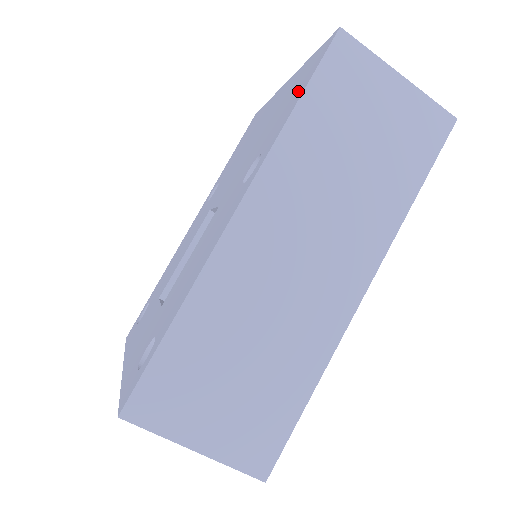
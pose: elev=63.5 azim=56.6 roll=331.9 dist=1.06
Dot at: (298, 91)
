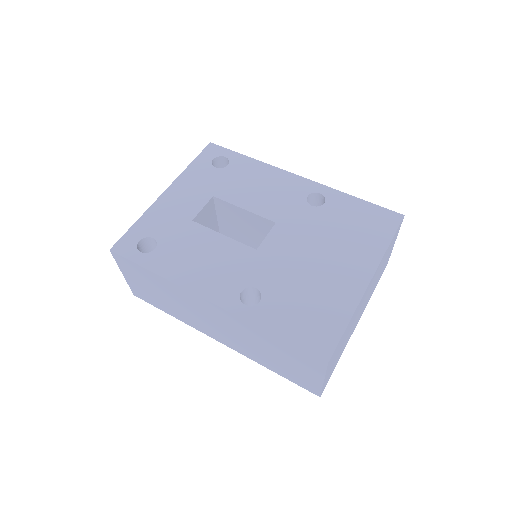
Dot at: (296, 328)
